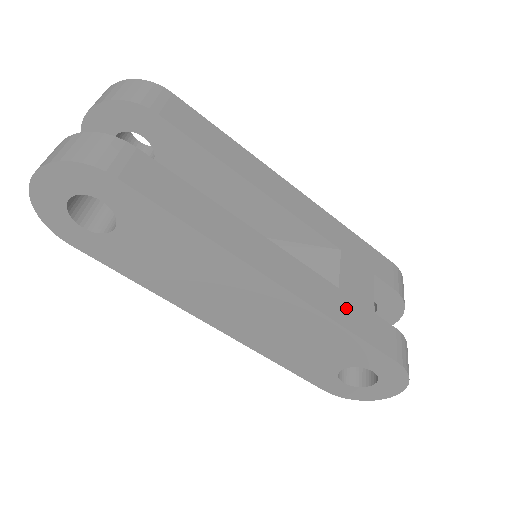
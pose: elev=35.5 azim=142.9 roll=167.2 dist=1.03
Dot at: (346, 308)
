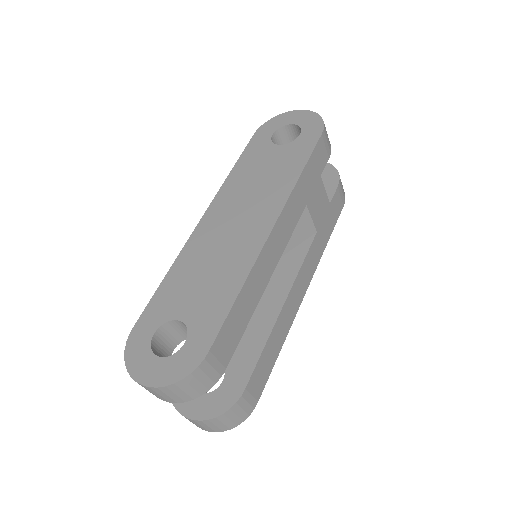
Dot at: (323, 234)
